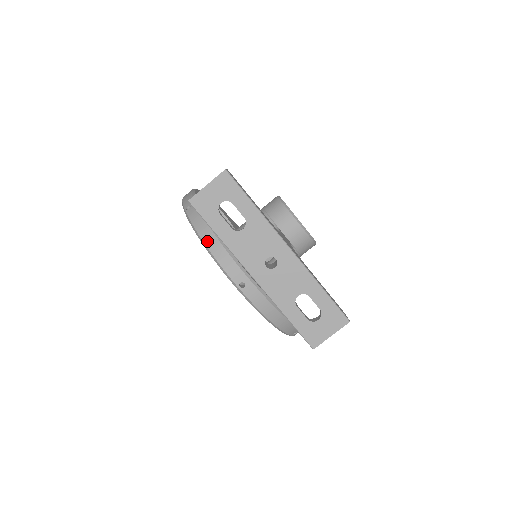
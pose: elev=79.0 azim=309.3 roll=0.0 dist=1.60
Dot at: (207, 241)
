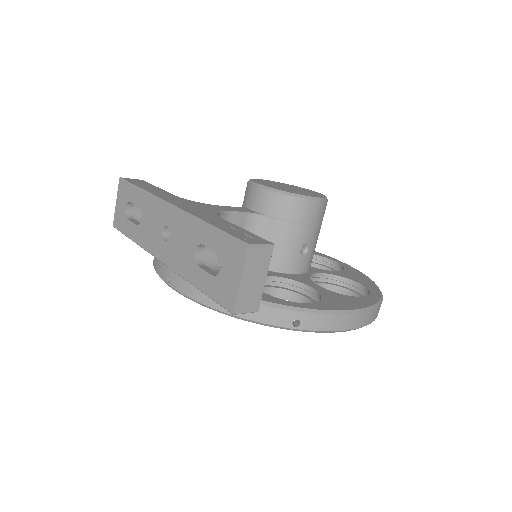
Dot at: occluded
